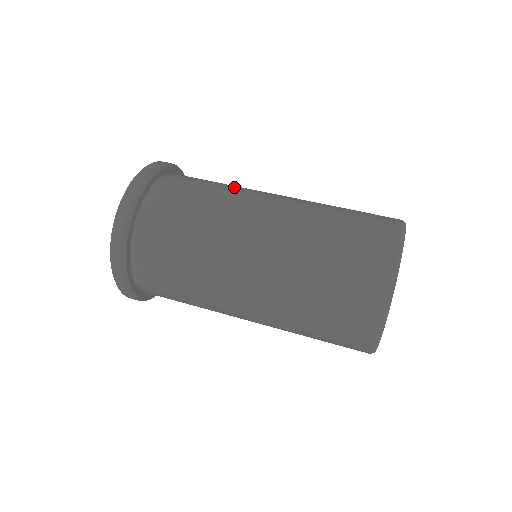
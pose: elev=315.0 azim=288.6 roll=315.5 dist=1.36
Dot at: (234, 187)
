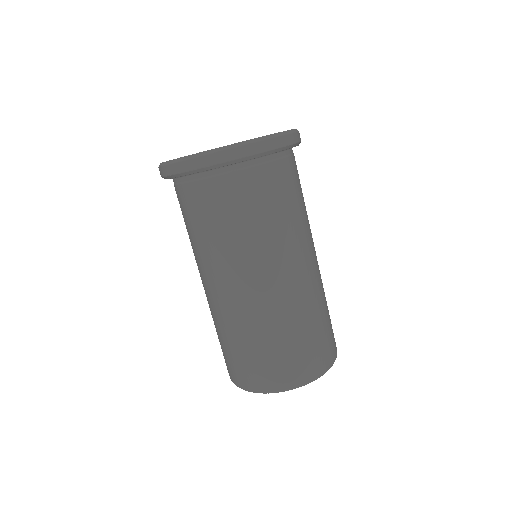
Dot at: (256, 239)
